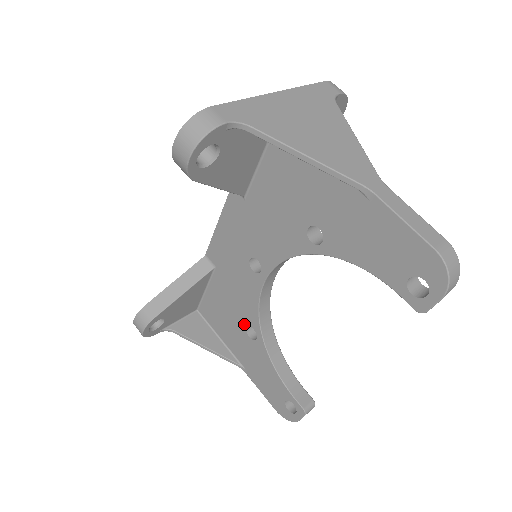
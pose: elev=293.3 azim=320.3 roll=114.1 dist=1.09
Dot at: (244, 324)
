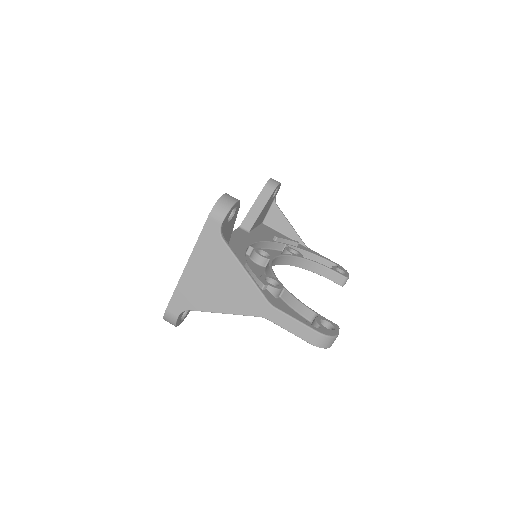
Dot at: occluded
